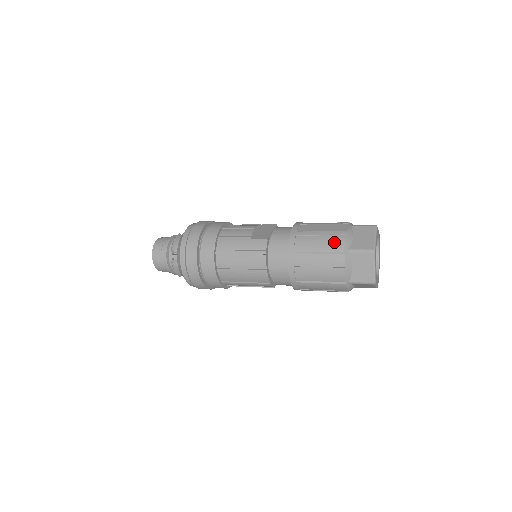
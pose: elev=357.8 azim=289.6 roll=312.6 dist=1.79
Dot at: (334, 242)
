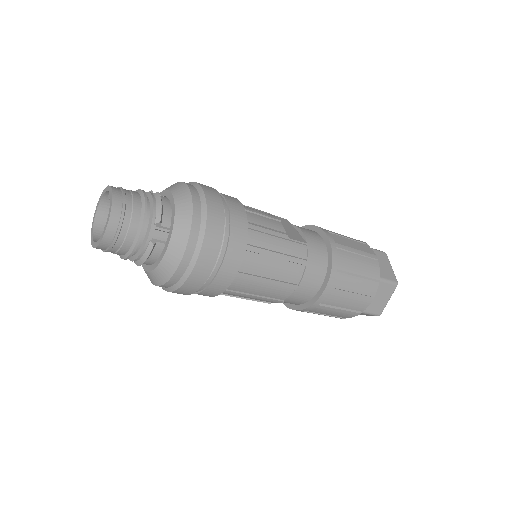
Dot at: (371, 266)
